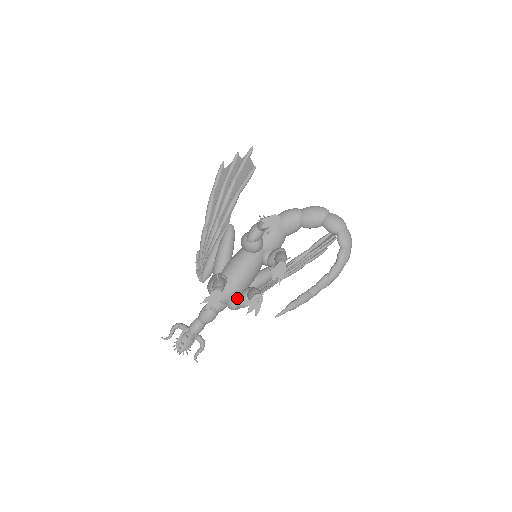
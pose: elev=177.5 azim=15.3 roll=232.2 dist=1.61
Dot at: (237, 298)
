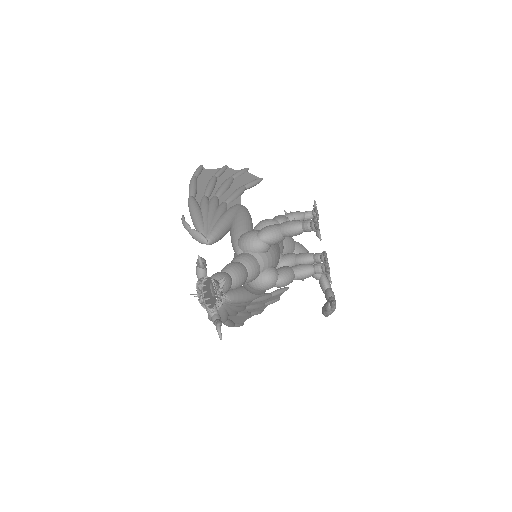
Dot at: (277, 270)
